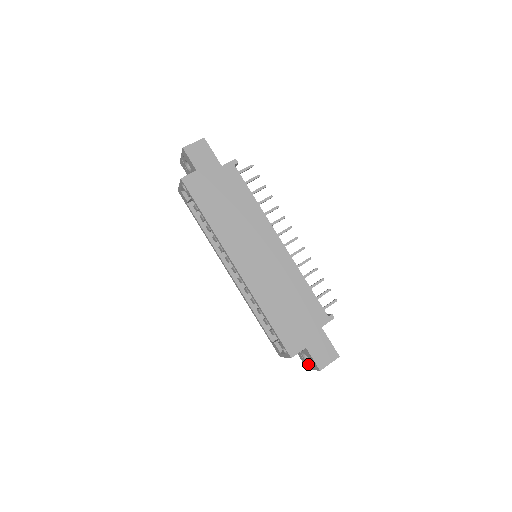
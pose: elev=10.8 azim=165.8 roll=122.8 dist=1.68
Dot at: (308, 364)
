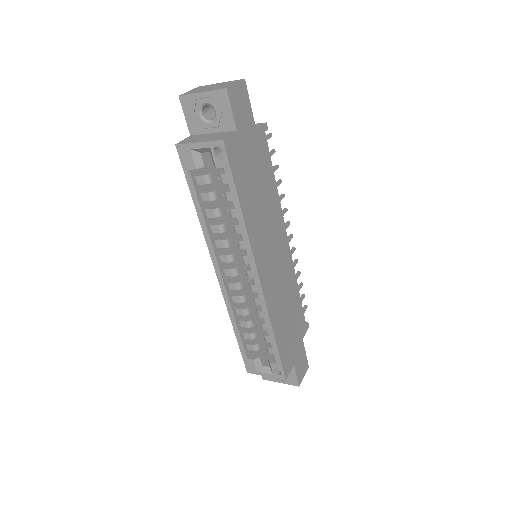
Dot at: occluded
